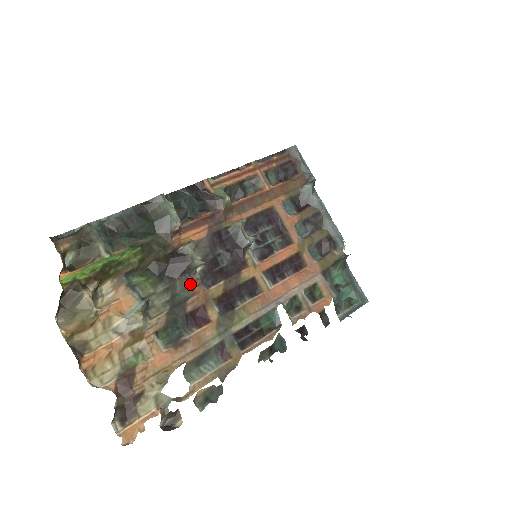
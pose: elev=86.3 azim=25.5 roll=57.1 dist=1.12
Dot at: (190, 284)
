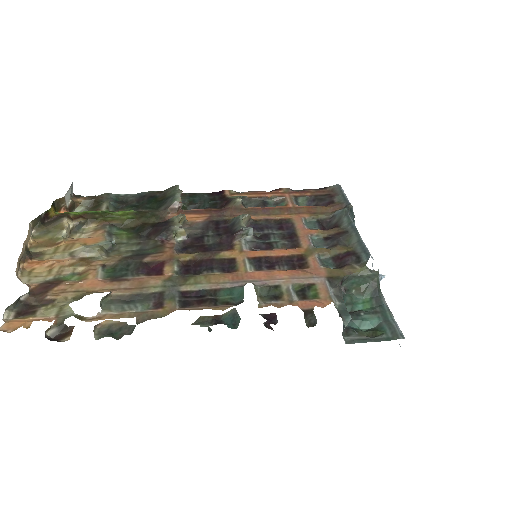
Dot at: (163, 245)
